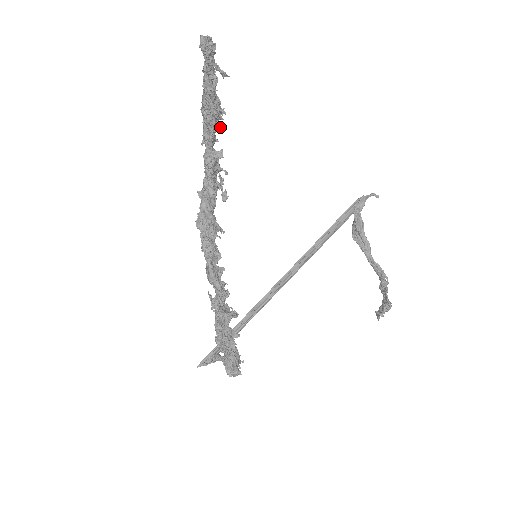
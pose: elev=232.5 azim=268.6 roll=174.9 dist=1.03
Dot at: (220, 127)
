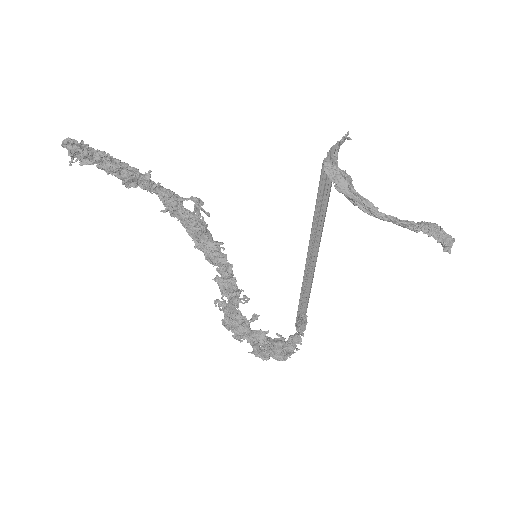
Dot at: (148, 177)
